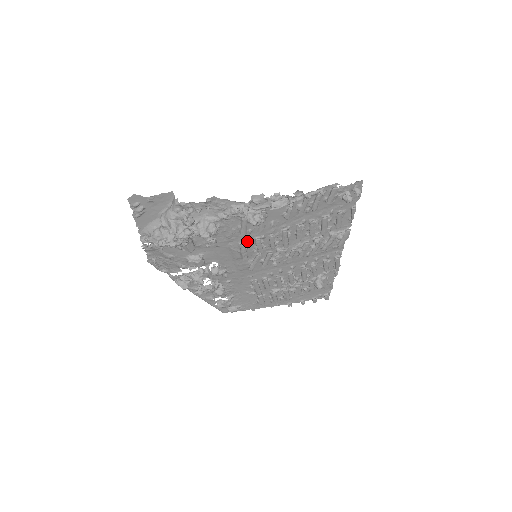
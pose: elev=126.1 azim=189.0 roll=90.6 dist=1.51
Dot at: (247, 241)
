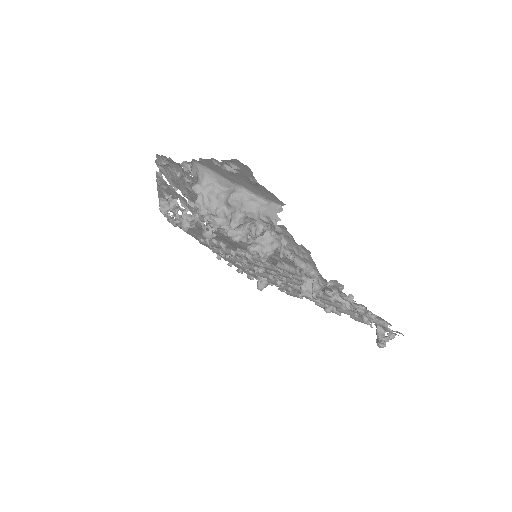
Dot at: (271, 261)
